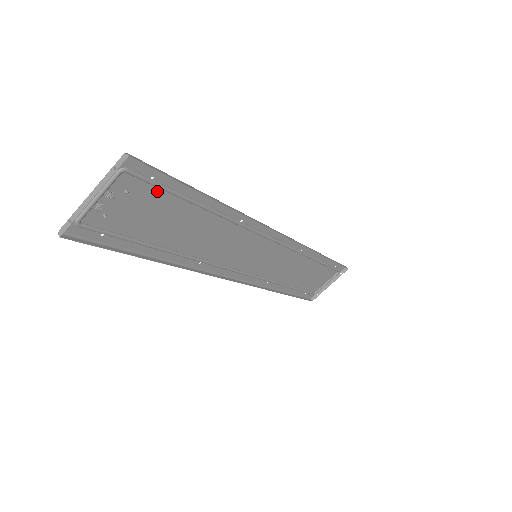
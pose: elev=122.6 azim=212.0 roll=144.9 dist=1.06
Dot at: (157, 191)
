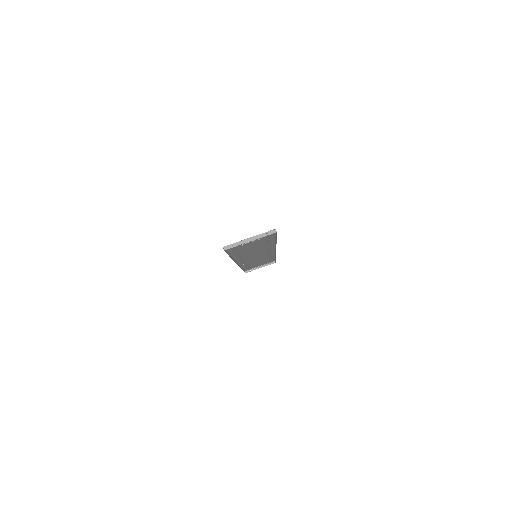
Dot at: (265, 238)
